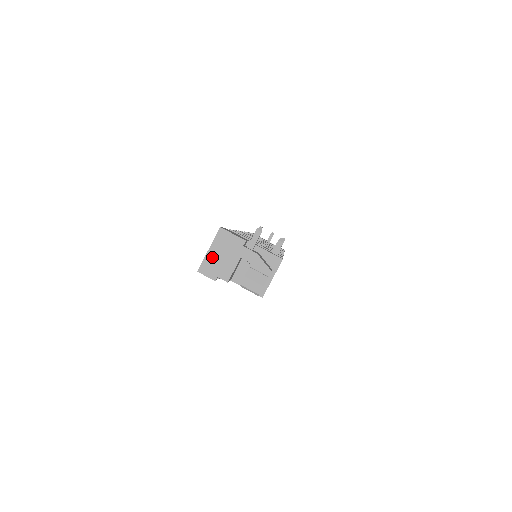
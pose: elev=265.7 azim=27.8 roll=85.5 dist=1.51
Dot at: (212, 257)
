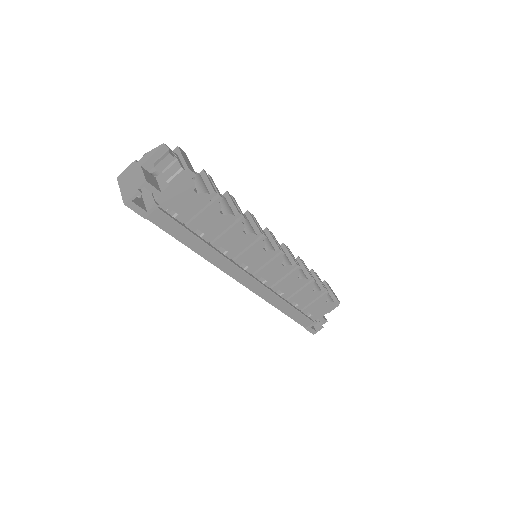
Dot at: (125, 189)
